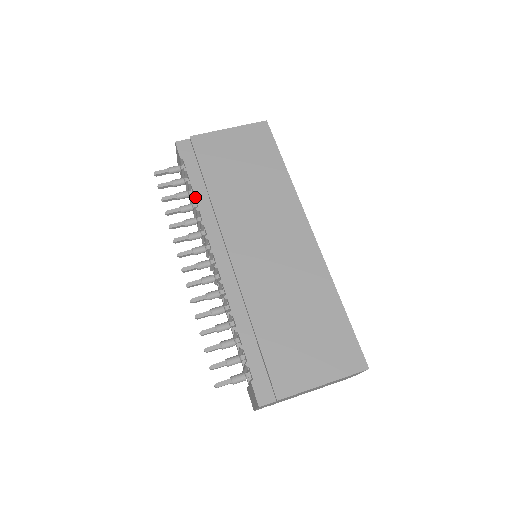
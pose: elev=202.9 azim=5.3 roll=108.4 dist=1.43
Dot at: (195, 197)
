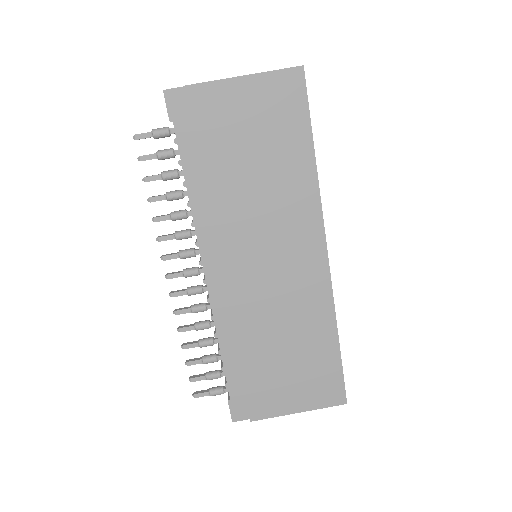
Dot at: (186, 186)
